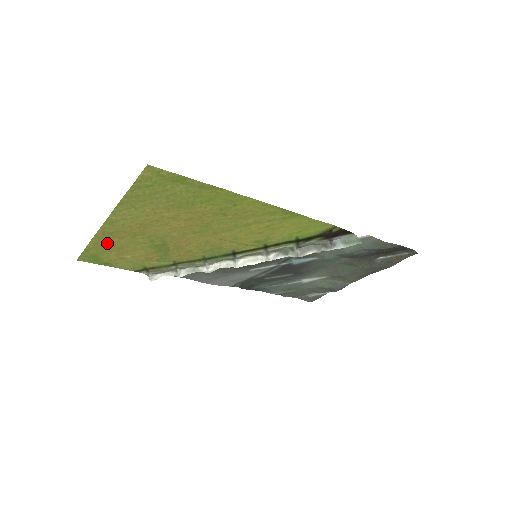
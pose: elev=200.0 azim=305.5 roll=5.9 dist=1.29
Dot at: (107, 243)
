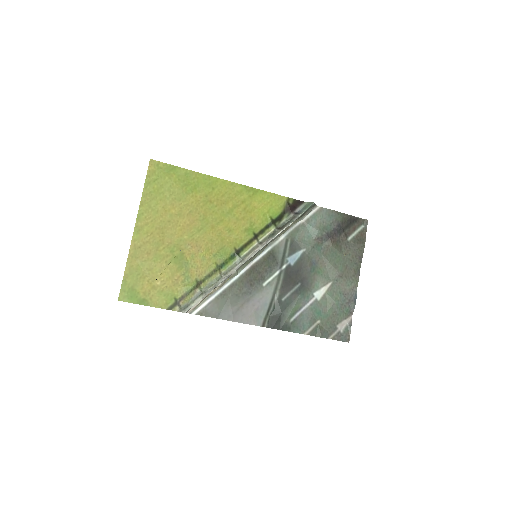
Dot at: (139, 264)
